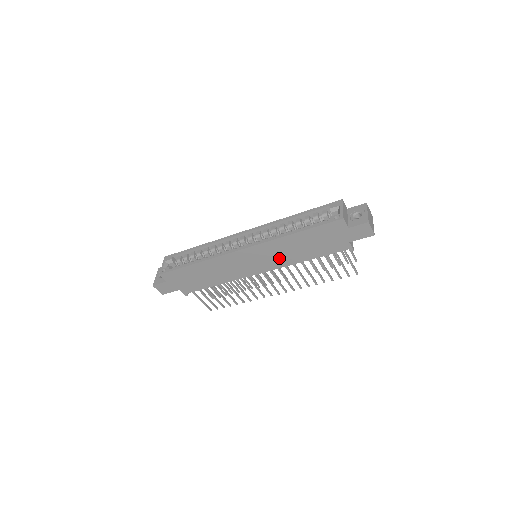
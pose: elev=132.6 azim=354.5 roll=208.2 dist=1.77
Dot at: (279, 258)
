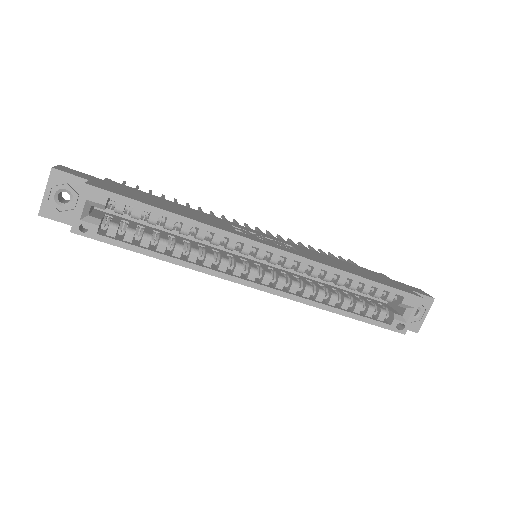
Dot at: occluded
